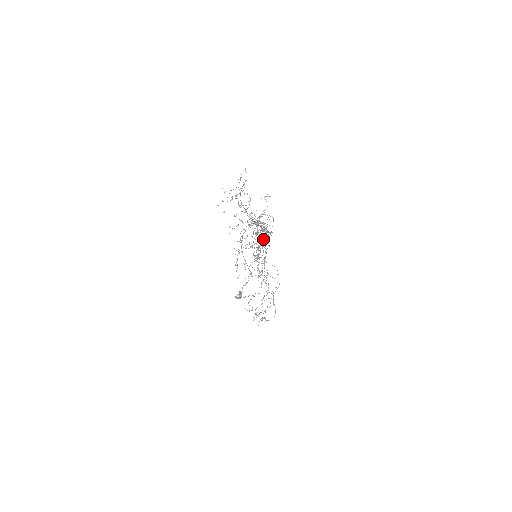
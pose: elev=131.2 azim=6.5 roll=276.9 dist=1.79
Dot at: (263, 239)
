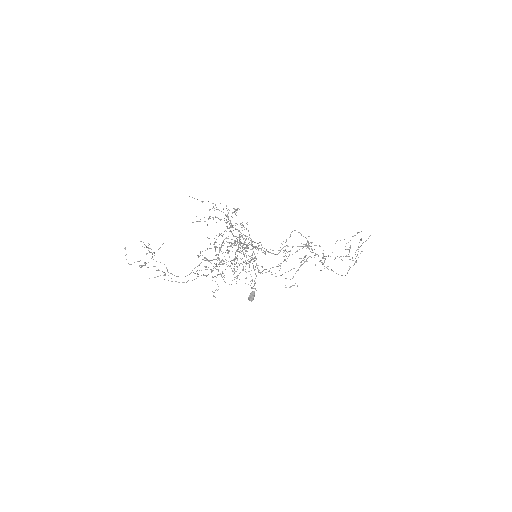
Dot at: occluded
